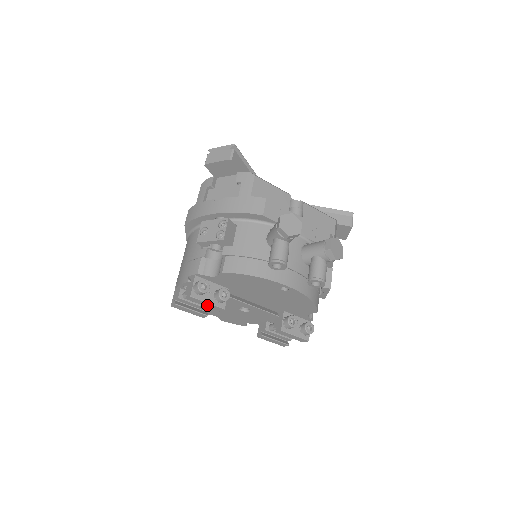
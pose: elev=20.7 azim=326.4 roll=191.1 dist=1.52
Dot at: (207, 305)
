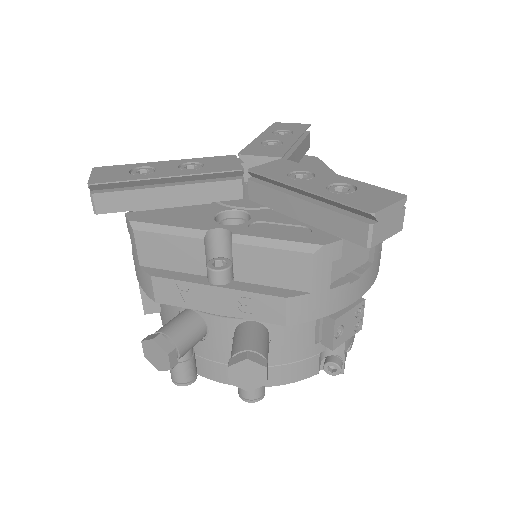
Dot at: occluded
